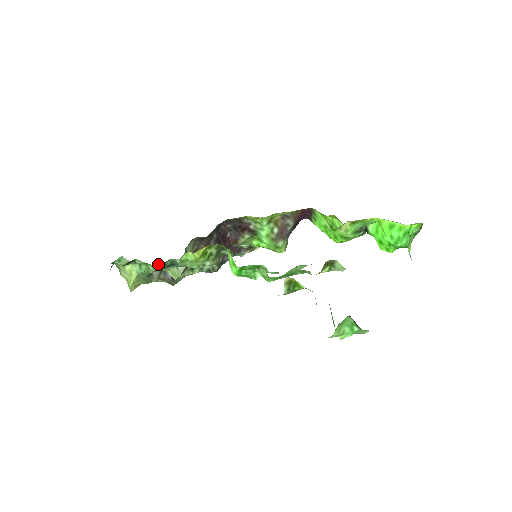
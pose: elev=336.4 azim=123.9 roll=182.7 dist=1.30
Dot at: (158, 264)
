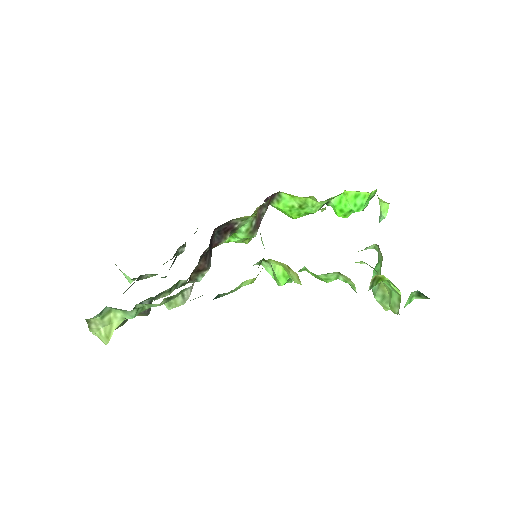
Dot at: occluded
